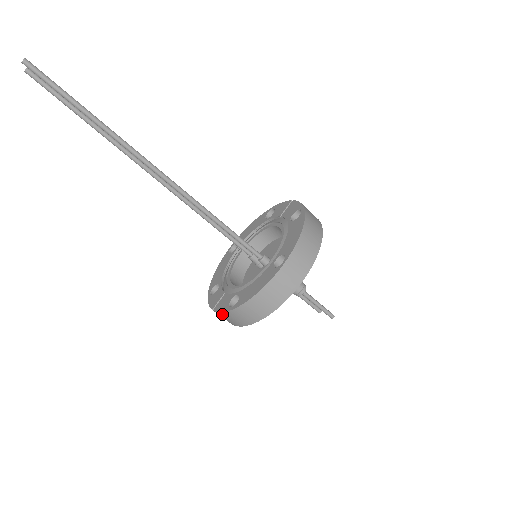
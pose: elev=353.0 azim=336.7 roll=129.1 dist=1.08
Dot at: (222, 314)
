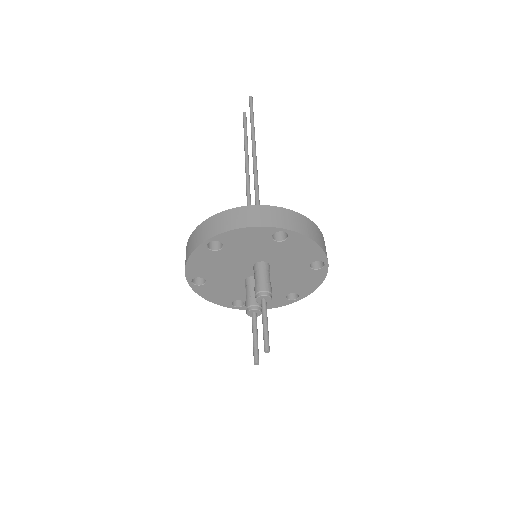
Dot at: (195, 232)
